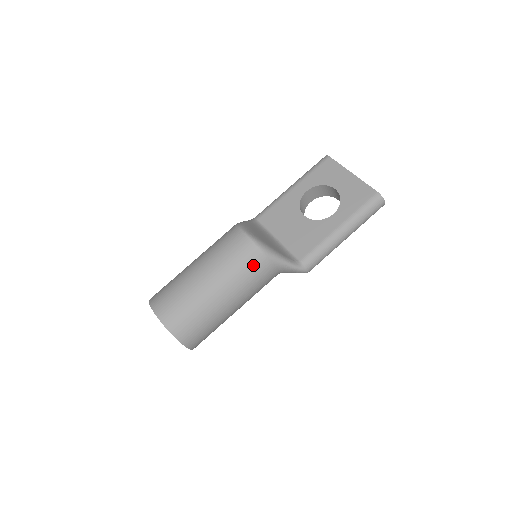
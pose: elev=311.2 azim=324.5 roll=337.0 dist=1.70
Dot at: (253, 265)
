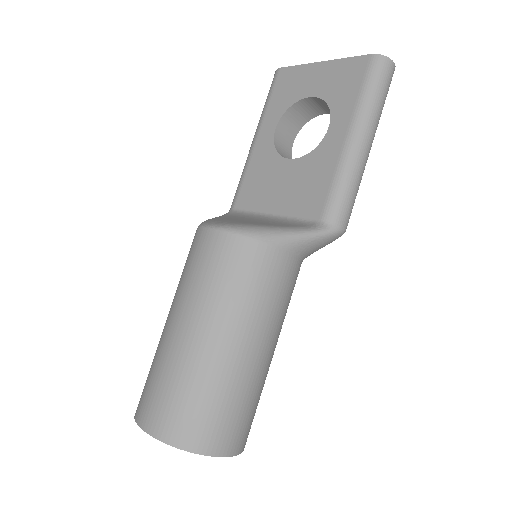
Dot at: (248, 267)
